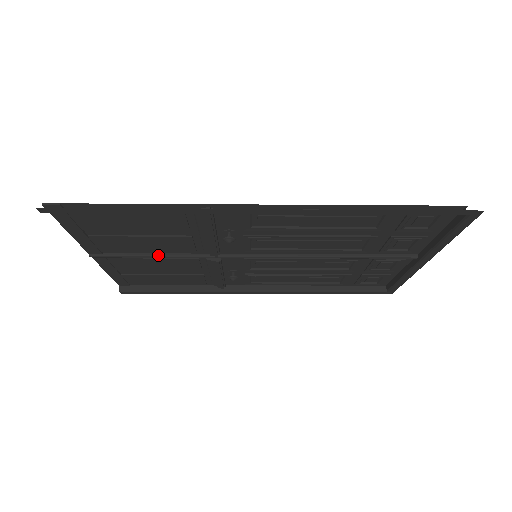
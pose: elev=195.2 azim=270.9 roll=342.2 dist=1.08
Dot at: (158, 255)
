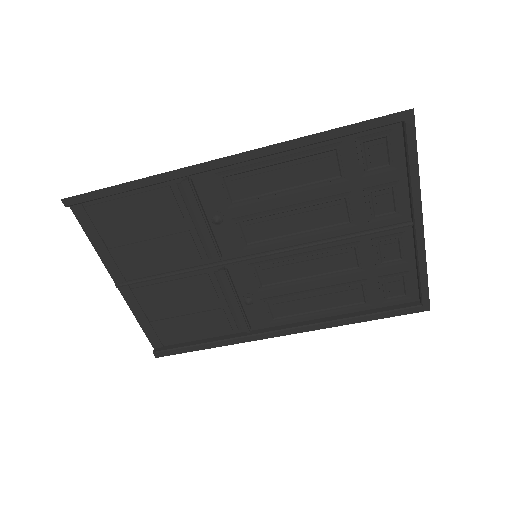
Dot at: (171, 272)
